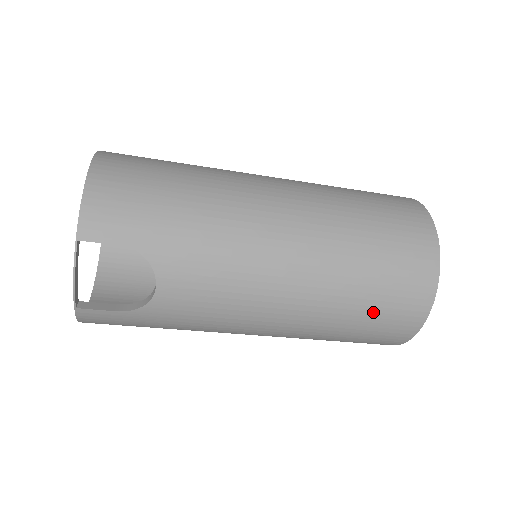
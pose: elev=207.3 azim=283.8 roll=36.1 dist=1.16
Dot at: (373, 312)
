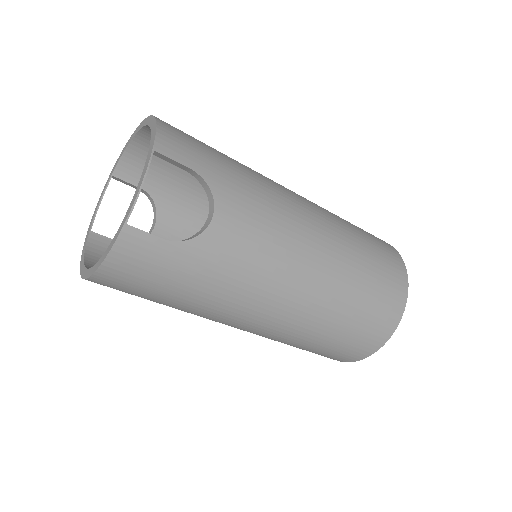
Dot at: (370, 295)
